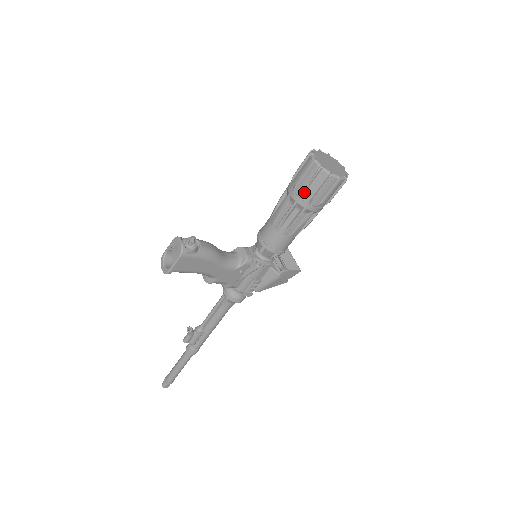
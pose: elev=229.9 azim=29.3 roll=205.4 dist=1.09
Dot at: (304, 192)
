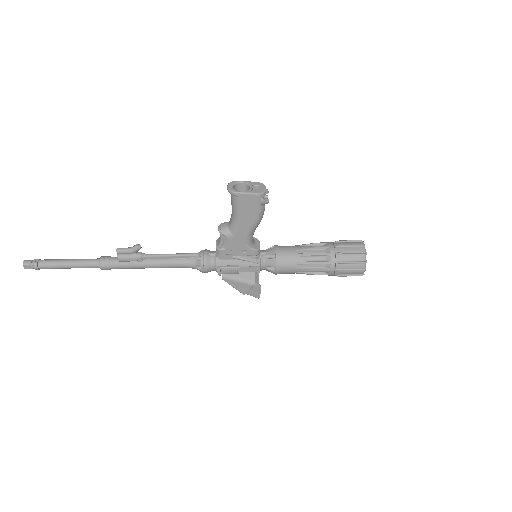
Dot at: (342, 254)
